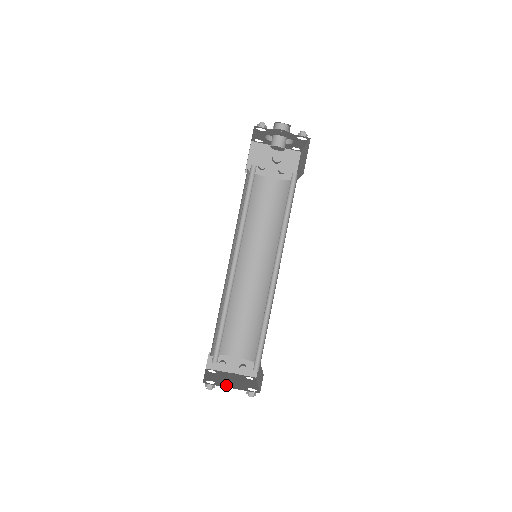
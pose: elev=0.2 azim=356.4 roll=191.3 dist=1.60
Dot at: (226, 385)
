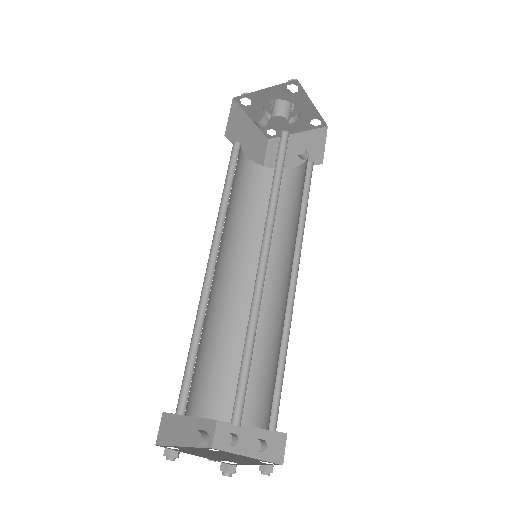
Dot at: (191, 452)
